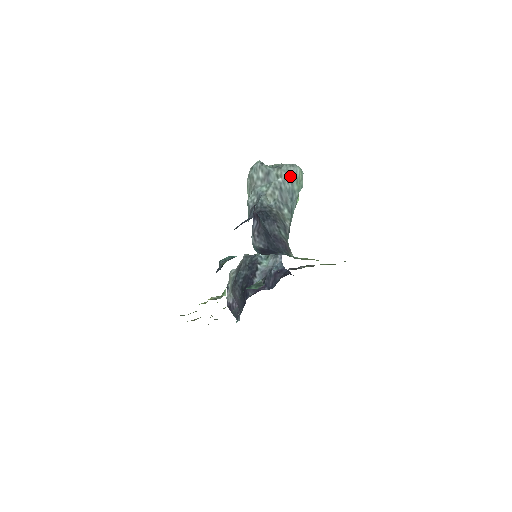
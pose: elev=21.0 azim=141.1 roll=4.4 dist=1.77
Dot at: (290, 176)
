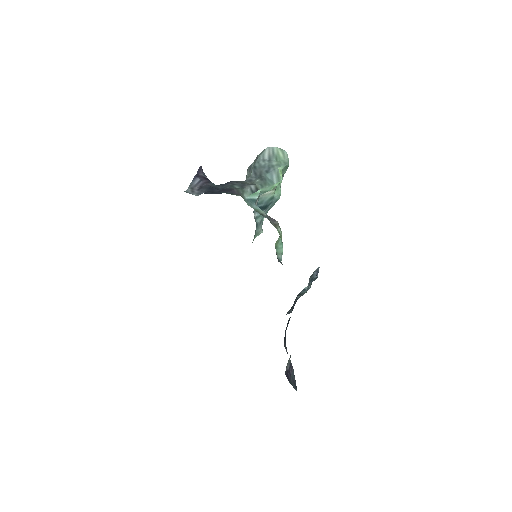
Dot at: (266, 156)
